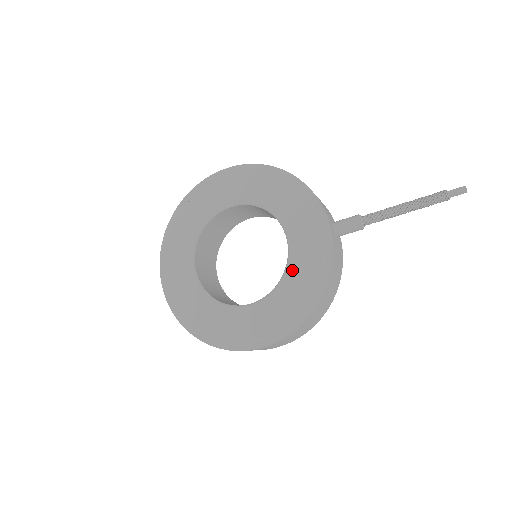
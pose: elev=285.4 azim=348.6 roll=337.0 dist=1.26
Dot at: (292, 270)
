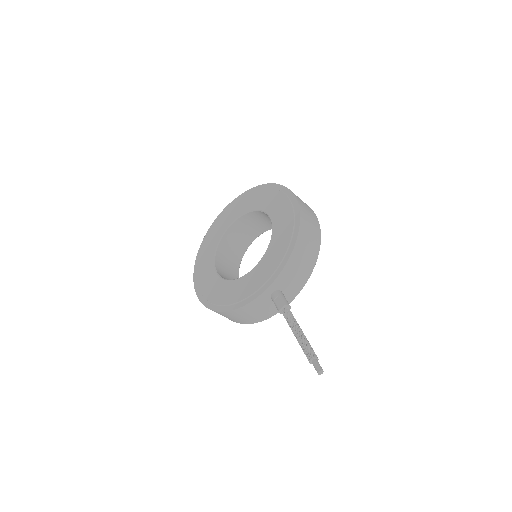
Dot at: (237, 283)
